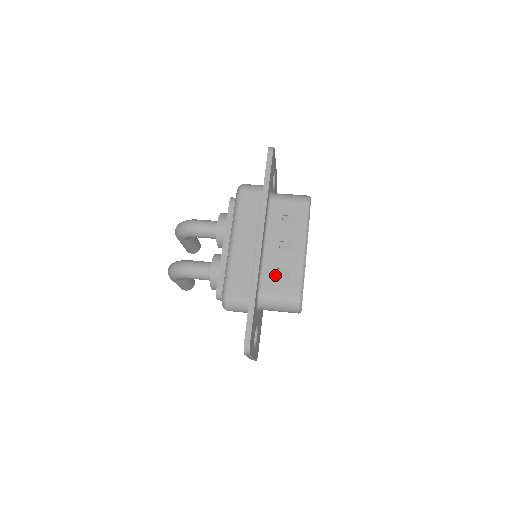
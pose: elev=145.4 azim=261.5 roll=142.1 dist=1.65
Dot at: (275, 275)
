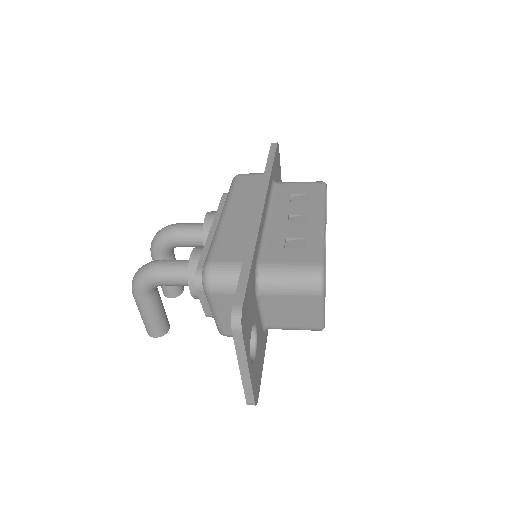
Dot at: (283, 244)
